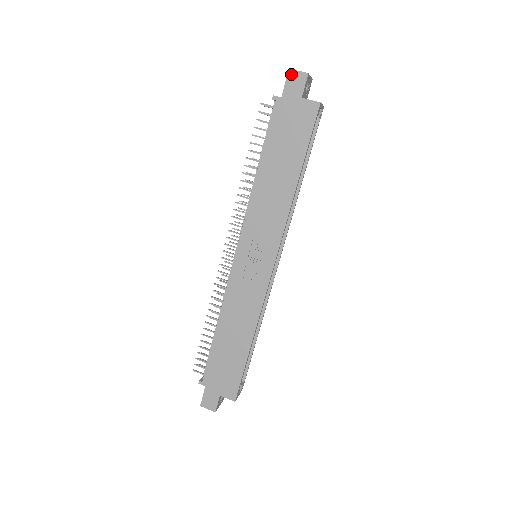
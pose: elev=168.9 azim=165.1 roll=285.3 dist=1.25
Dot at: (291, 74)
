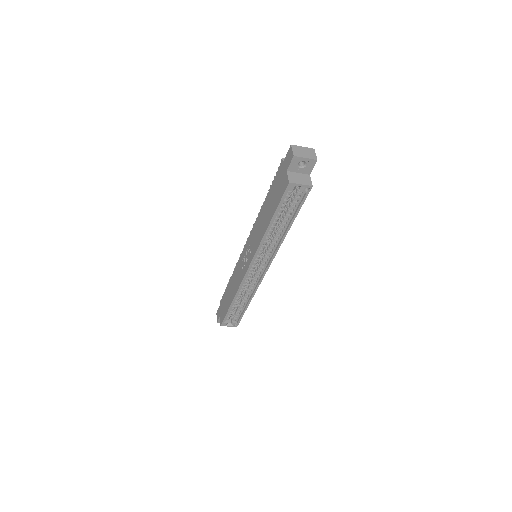
Dot at: (290, 149)
